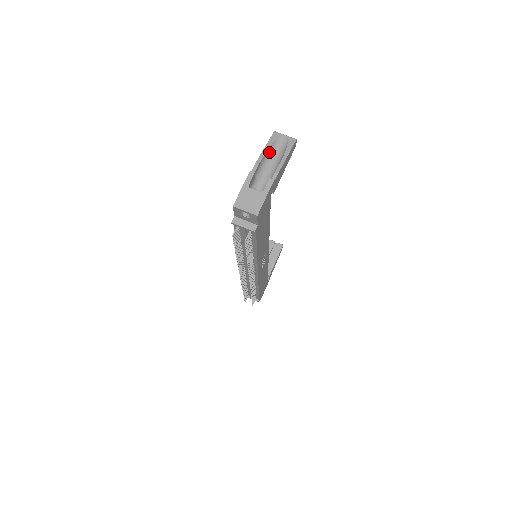
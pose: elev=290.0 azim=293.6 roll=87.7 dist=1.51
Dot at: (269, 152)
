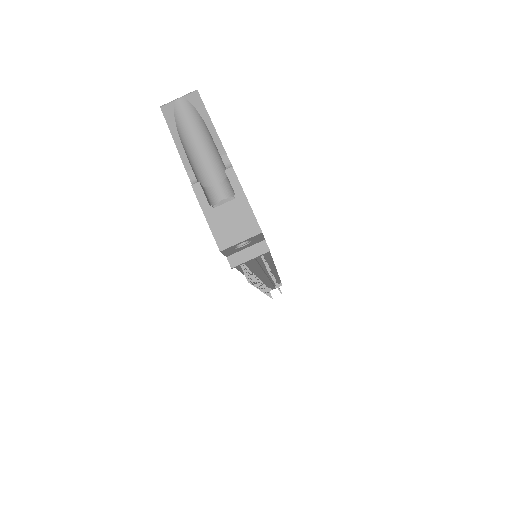
Dot at: (183, 139)
